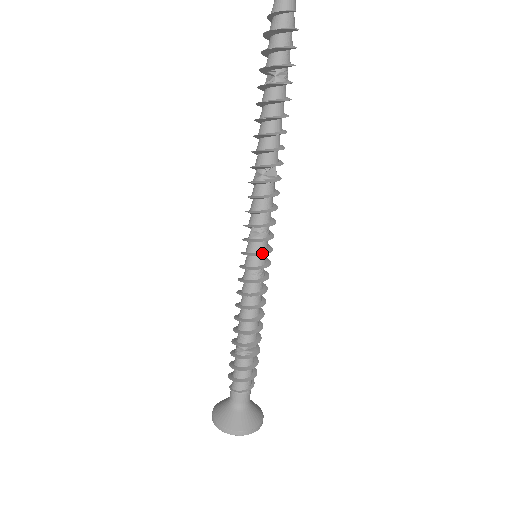
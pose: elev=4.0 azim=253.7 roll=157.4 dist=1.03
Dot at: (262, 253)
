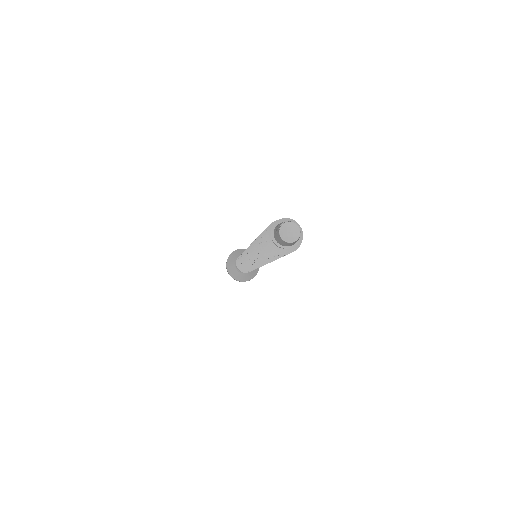
Dot at: occluded
